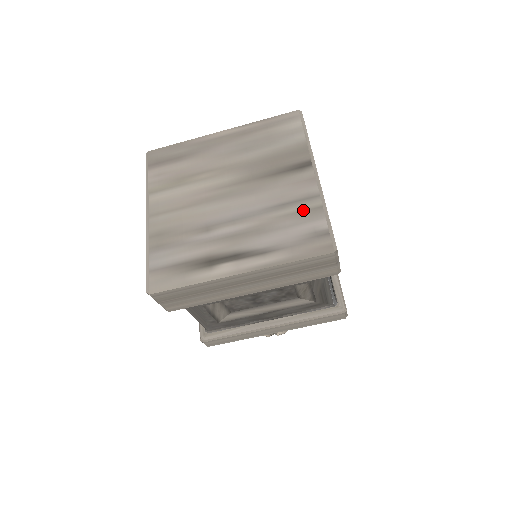
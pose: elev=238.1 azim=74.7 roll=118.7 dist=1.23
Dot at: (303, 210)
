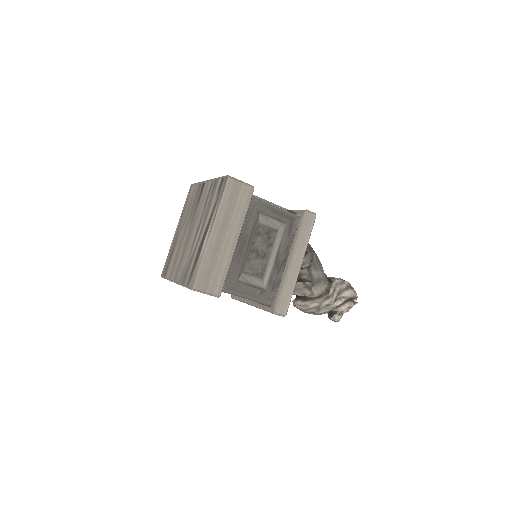
Dot at: (212, 191)
